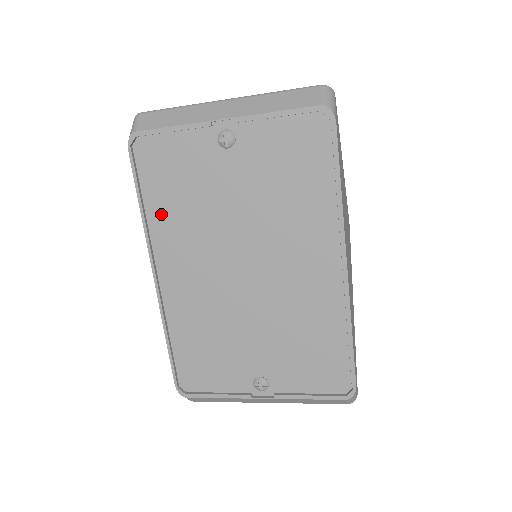
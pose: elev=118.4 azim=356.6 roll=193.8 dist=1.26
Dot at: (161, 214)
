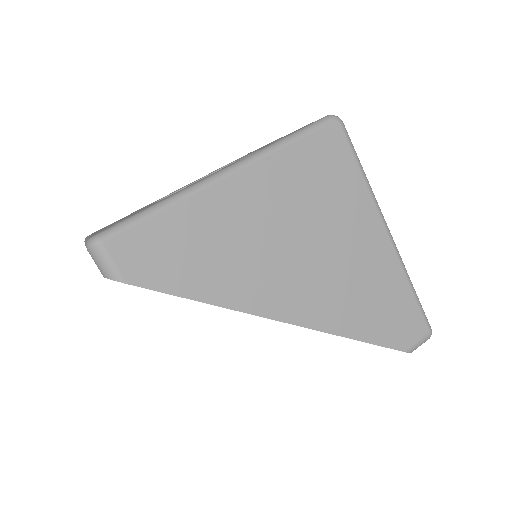
Dot at: occluded
